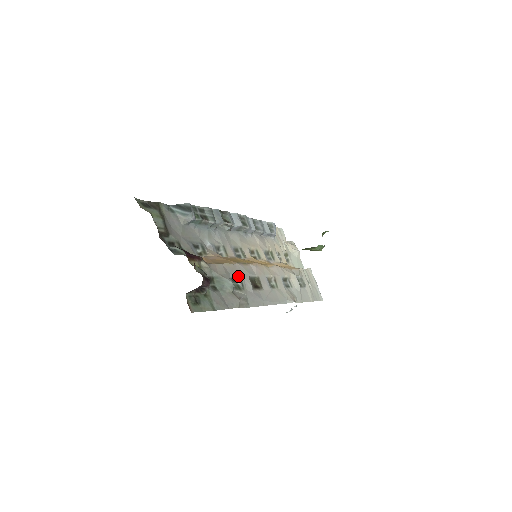
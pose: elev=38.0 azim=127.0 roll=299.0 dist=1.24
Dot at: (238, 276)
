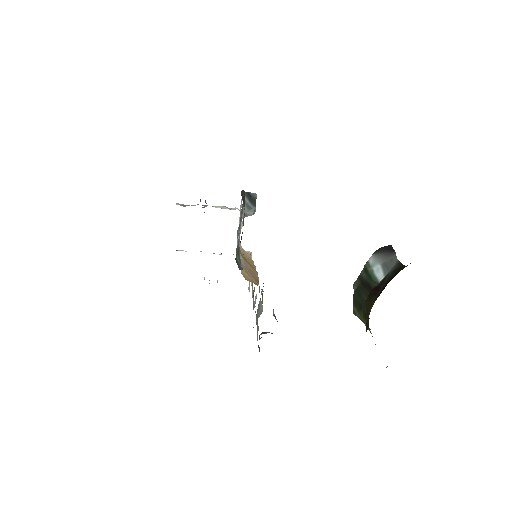
Dot at: occluded
